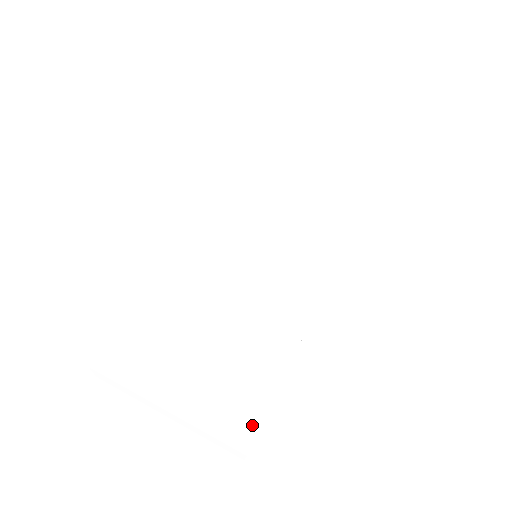
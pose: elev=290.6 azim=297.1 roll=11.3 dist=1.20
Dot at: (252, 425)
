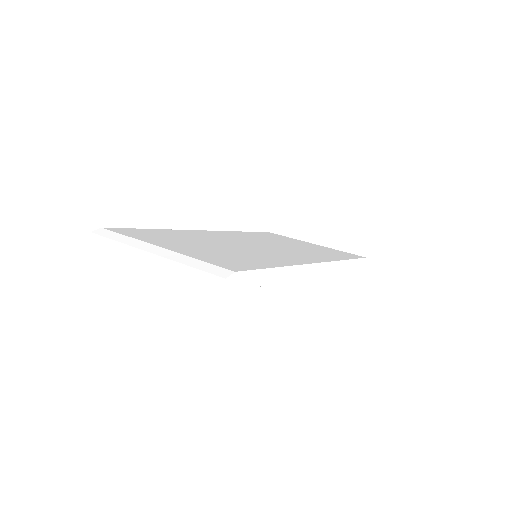
Dot at: (232, 269)
